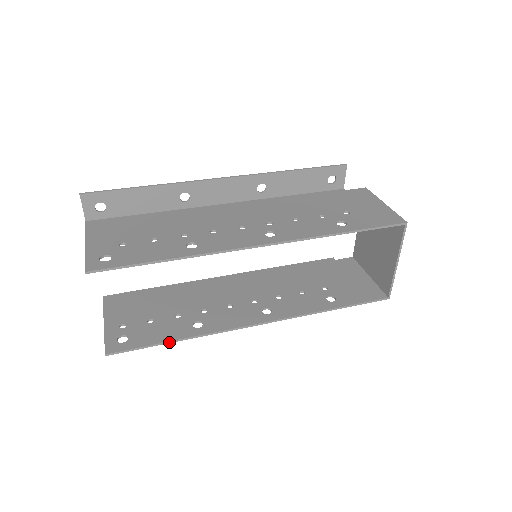
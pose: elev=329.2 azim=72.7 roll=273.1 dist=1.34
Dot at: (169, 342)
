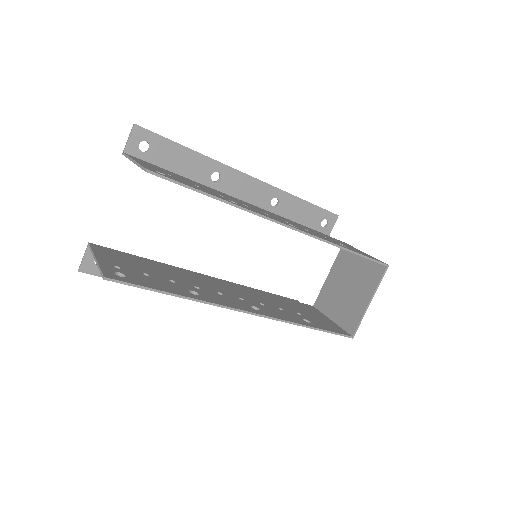
Dot at: (169, 293)
